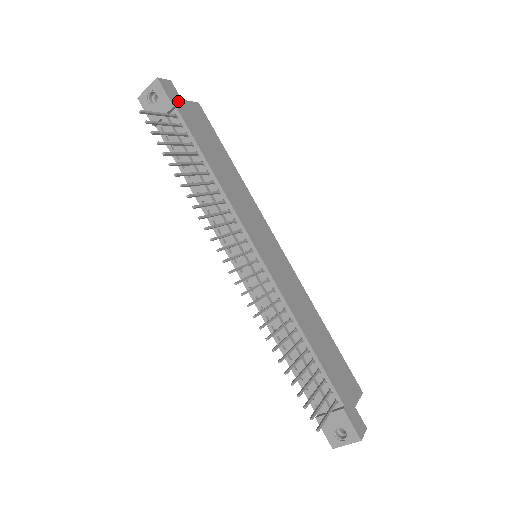
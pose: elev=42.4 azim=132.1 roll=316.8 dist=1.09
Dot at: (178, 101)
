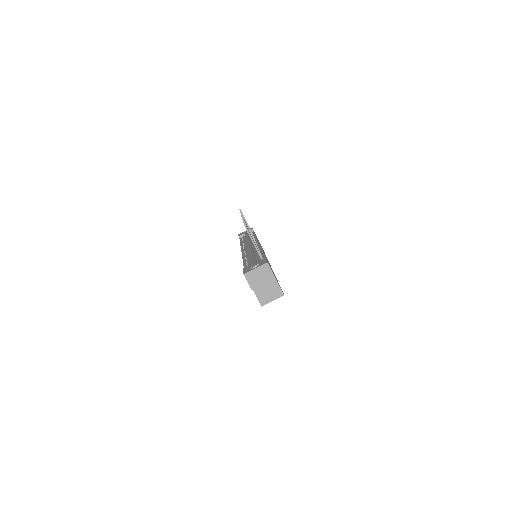
Dot at: occluded
